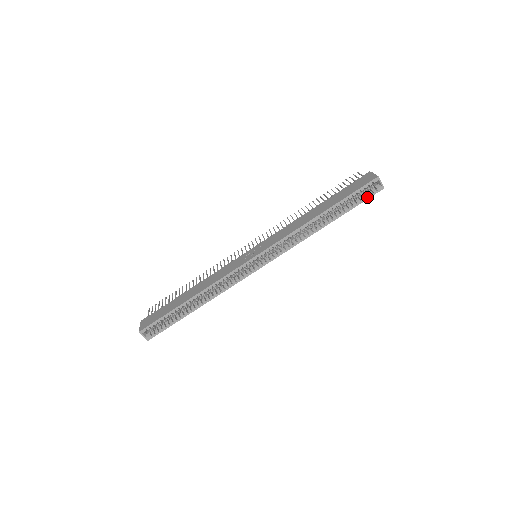
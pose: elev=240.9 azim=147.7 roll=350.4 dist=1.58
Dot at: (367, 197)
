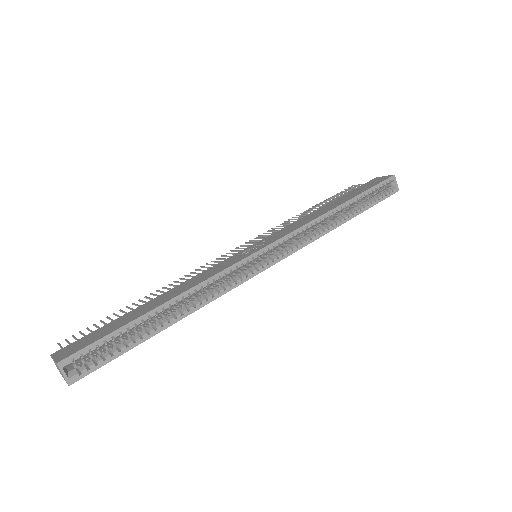
Dot at: (384, 196)
